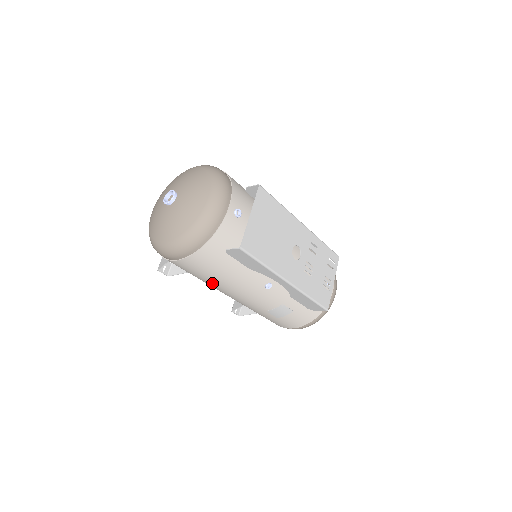
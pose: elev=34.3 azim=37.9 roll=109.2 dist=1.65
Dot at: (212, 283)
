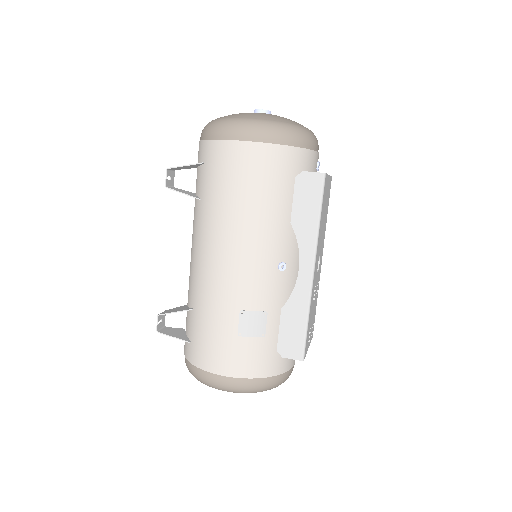
Dot at: (236, 210)
